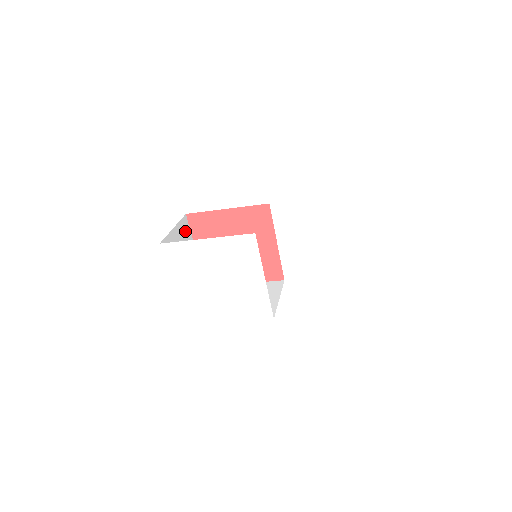
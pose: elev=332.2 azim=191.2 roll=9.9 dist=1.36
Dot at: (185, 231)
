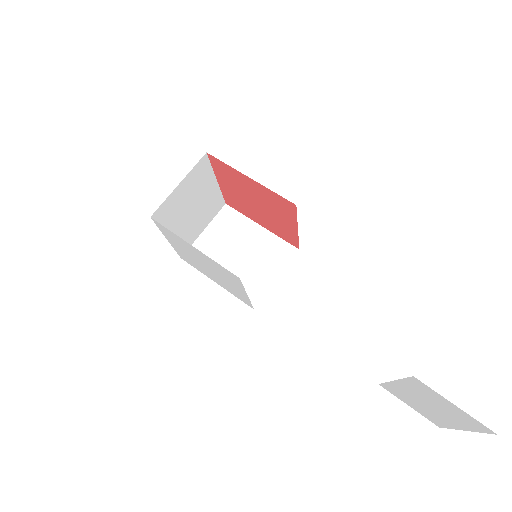
Dot at: (201, 172)
